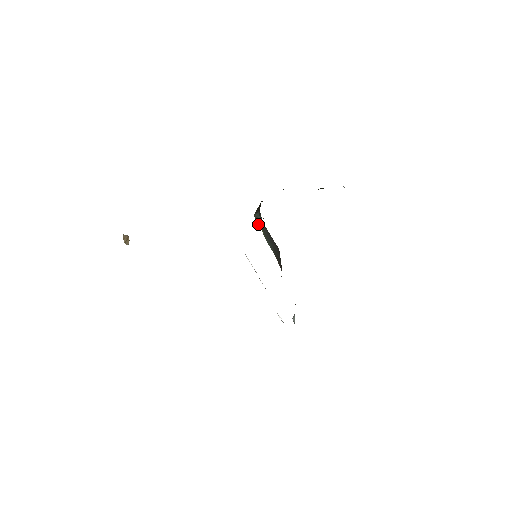
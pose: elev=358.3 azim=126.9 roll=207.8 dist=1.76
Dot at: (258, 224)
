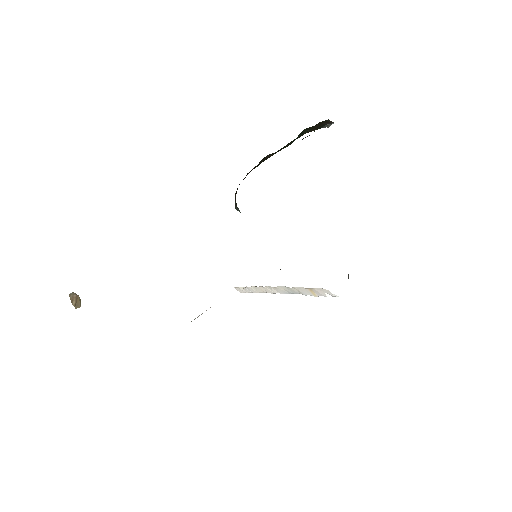
Dot at: occluded
